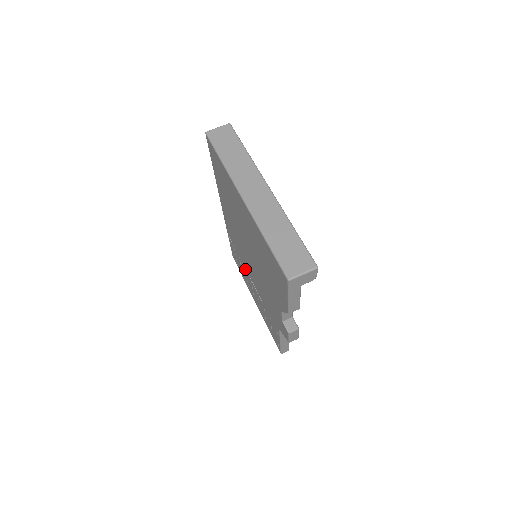
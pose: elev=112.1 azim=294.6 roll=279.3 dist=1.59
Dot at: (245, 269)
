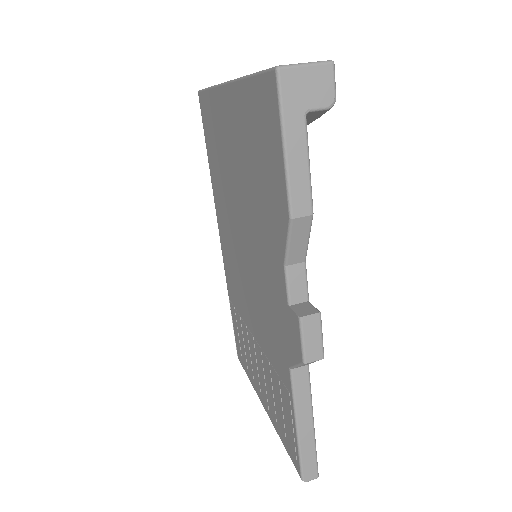
Dot at: (247, 330)
